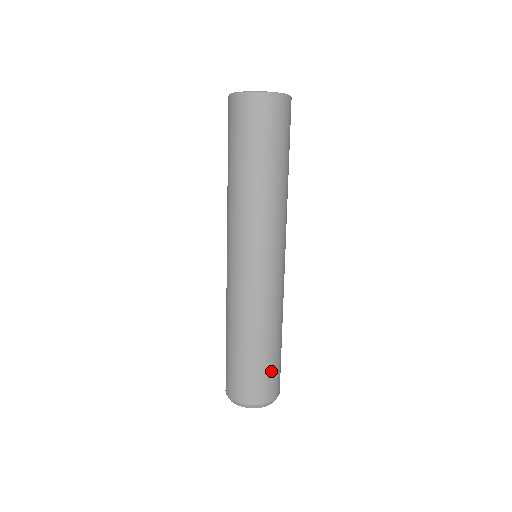
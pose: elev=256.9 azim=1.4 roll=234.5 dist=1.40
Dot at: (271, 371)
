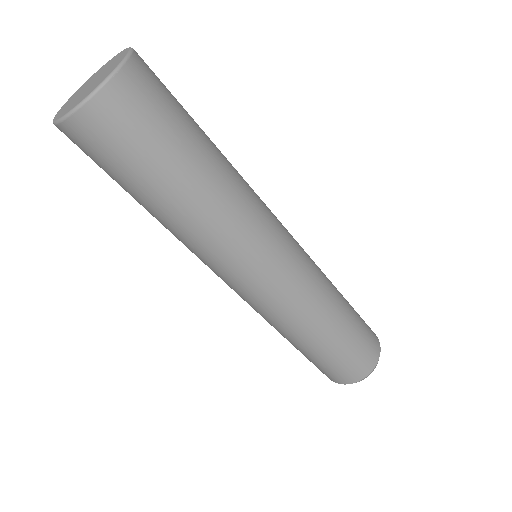
Dot at: (358, 345)
